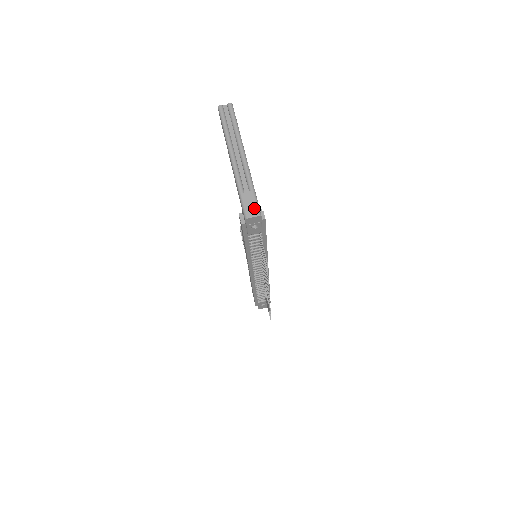
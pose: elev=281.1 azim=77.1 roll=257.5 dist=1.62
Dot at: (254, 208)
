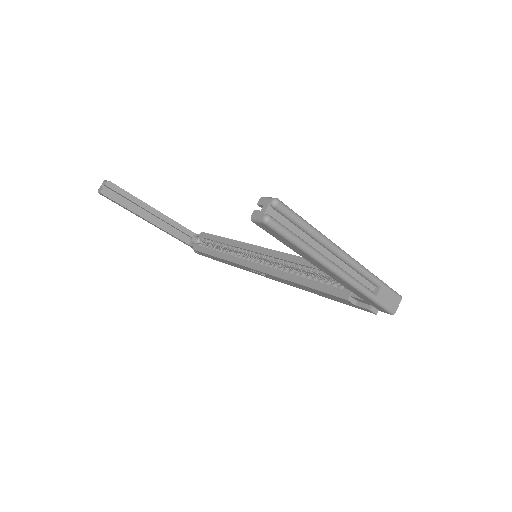
Dot at: (394, 298)
